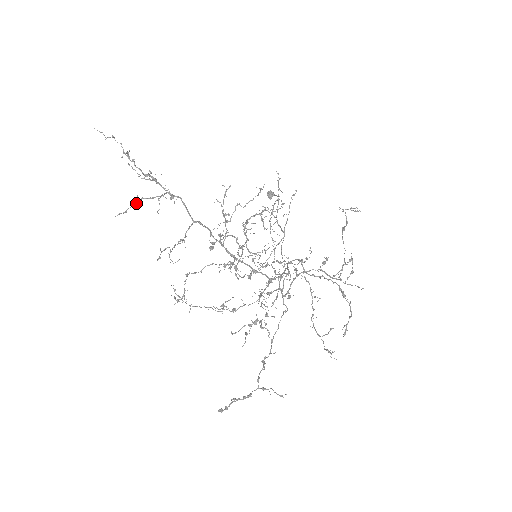
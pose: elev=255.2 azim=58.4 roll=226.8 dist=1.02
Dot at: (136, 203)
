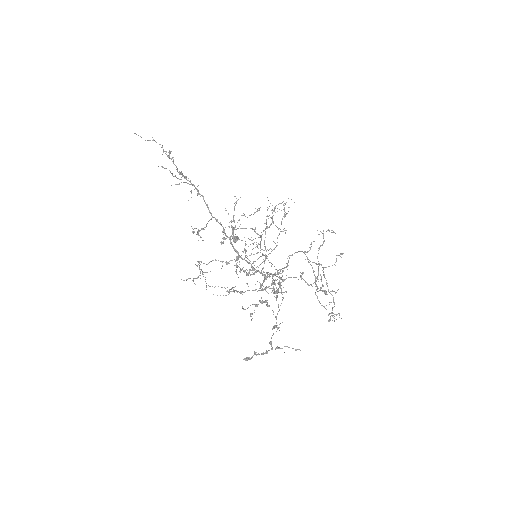
Dot at: (184, 182)
